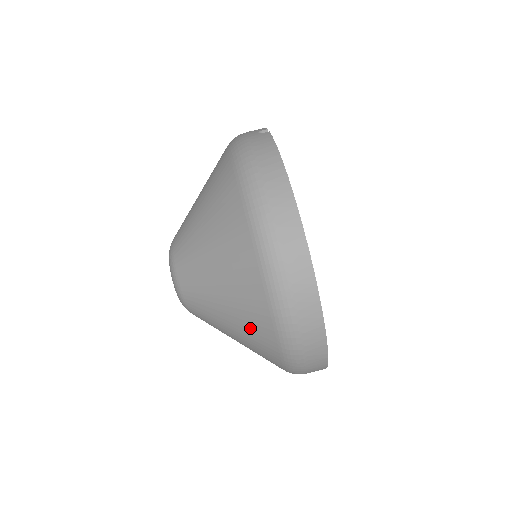
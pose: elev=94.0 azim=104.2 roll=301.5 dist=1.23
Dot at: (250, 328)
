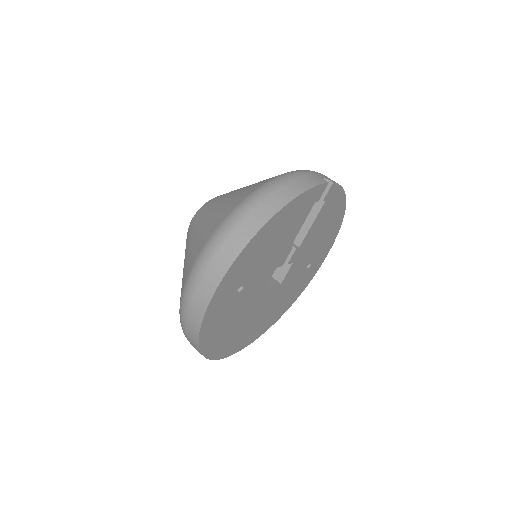
Dot at: (185, 269)
